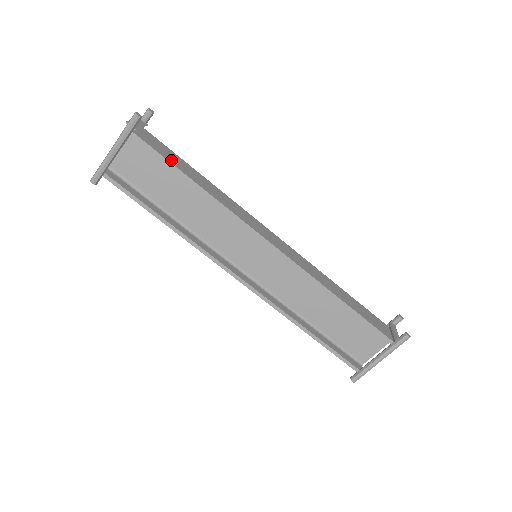
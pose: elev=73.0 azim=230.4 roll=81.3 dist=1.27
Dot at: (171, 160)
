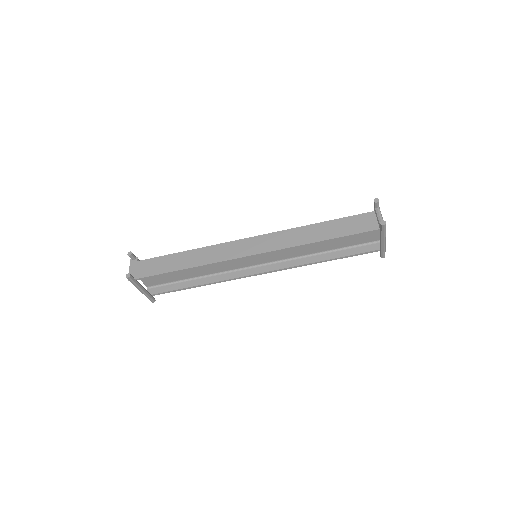
Dot at: (164, 270)
